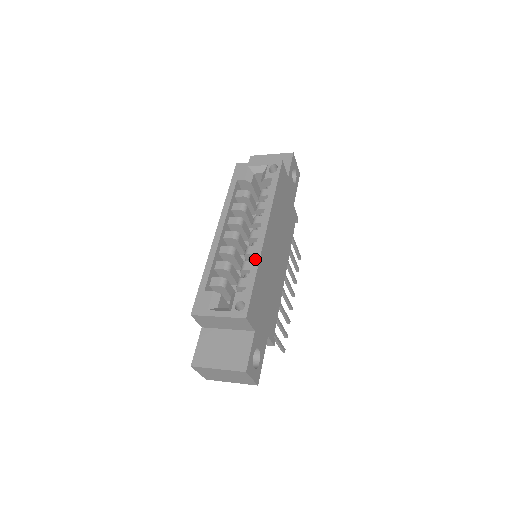
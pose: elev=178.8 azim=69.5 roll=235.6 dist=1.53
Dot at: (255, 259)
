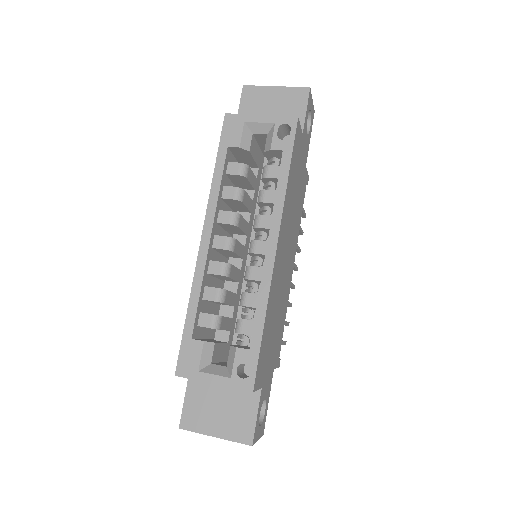
Dot at: (262, 296)
